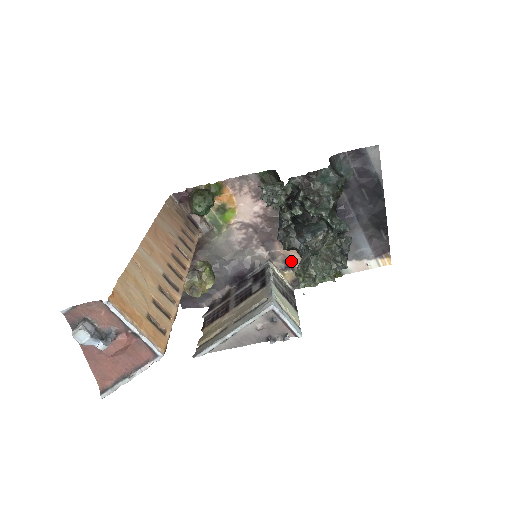
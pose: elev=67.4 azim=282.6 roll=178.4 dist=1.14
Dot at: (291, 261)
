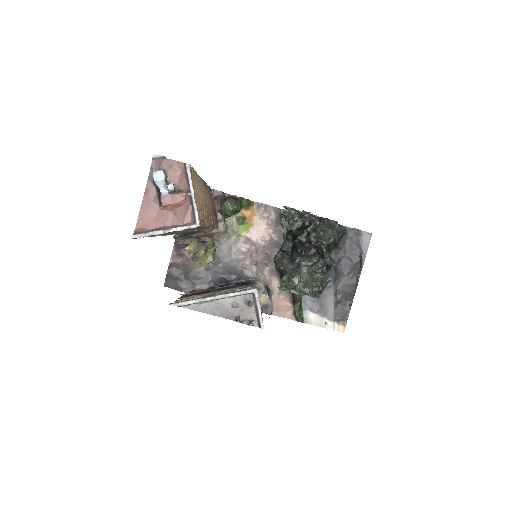
Dot at: (270, 289)
